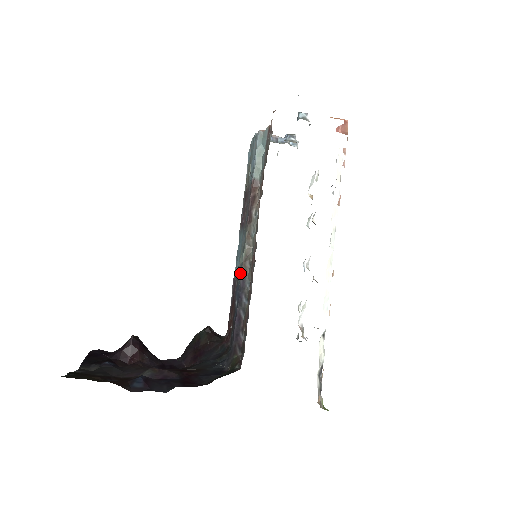
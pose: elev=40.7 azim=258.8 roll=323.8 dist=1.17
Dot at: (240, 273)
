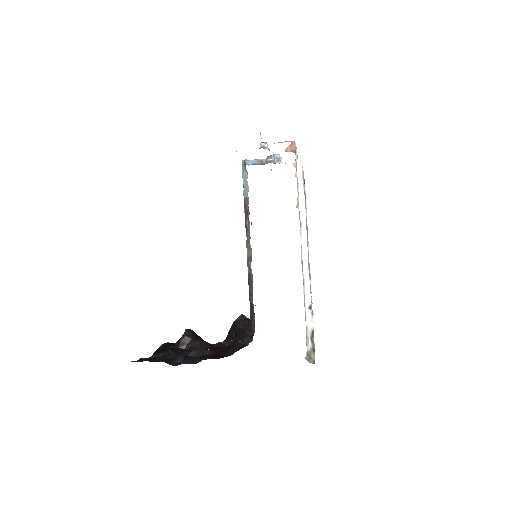
Dot at: occluded
